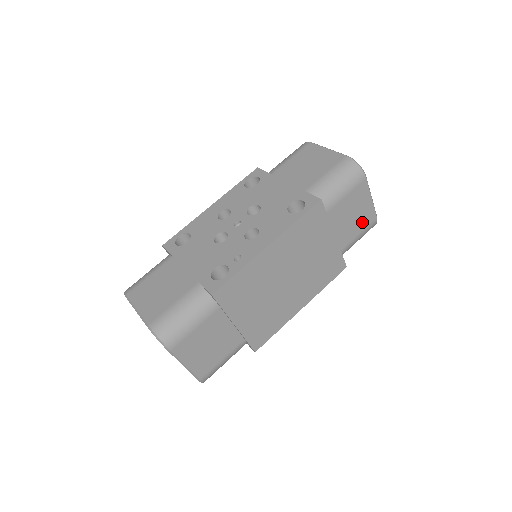
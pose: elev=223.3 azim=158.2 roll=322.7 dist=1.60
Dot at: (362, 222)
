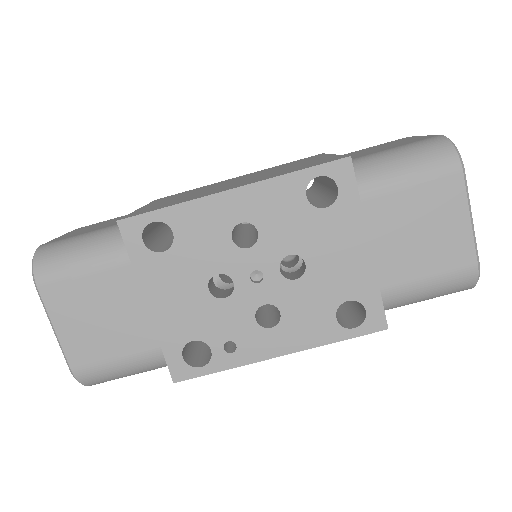
Dot at: occluded
